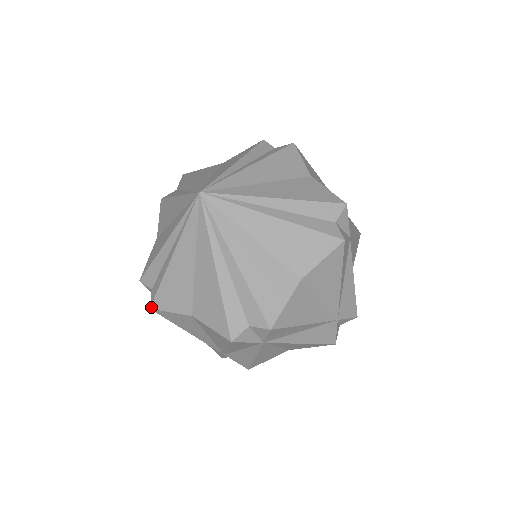
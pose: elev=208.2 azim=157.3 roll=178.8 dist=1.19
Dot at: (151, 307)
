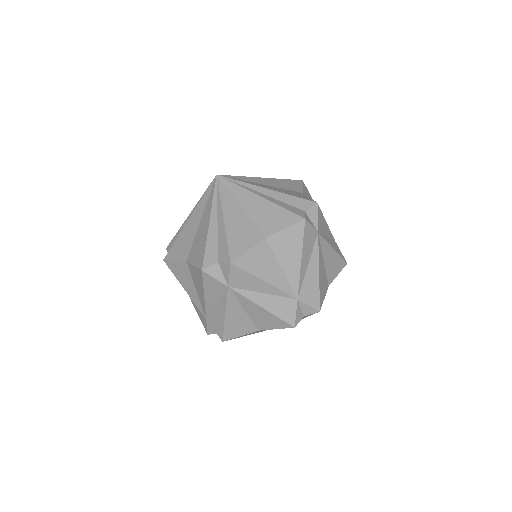
Dot at: (164, 259)
